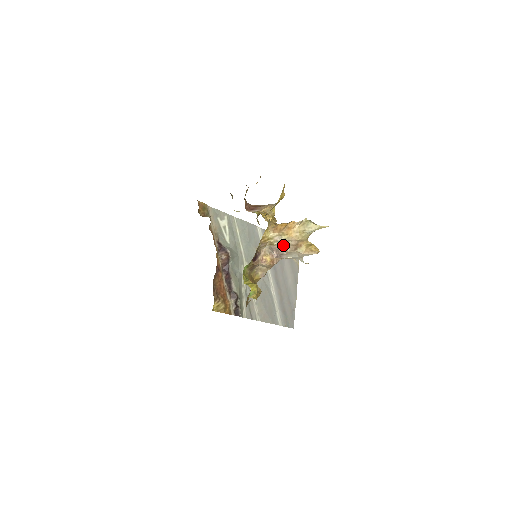
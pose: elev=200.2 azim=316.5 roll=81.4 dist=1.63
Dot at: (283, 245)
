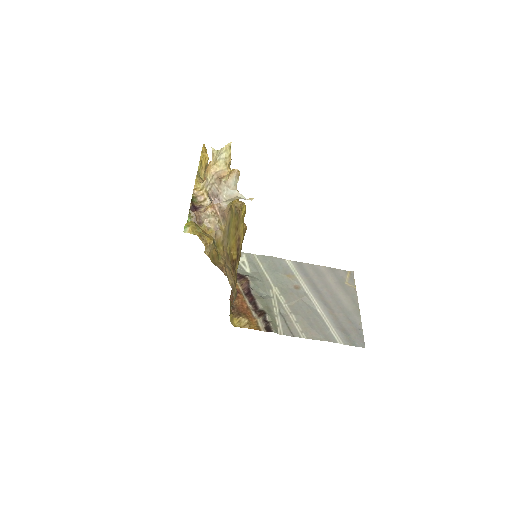
Dot at: (212, 186)
